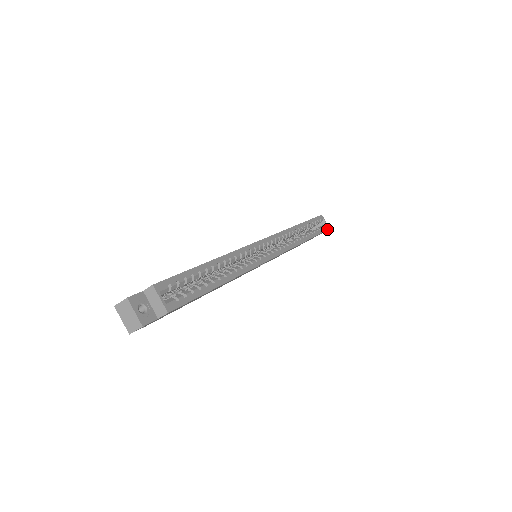
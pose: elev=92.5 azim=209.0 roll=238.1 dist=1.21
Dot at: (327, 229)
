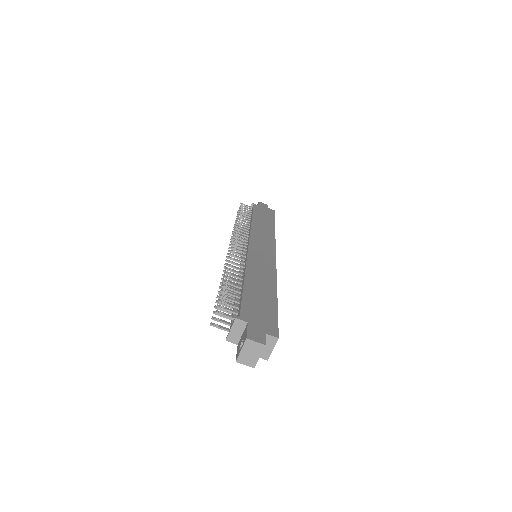
Dot at: occluded
